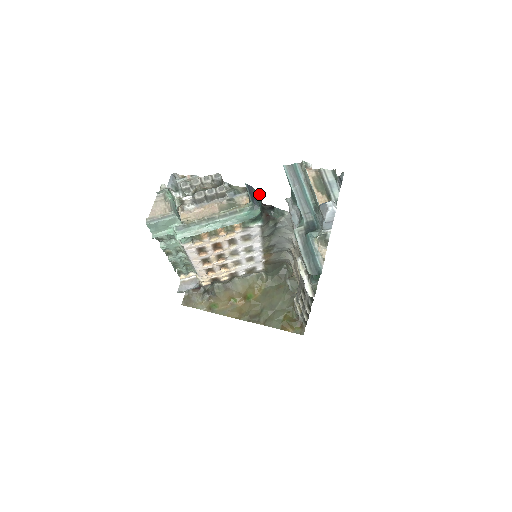
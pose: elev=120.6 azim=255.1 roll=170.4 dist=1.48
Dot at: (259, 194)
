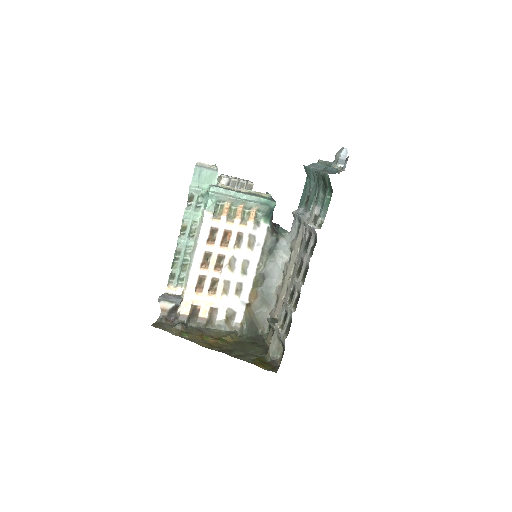
Dot at: occluded
